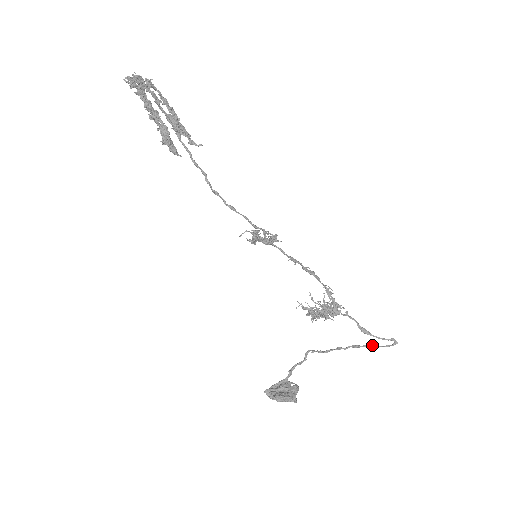
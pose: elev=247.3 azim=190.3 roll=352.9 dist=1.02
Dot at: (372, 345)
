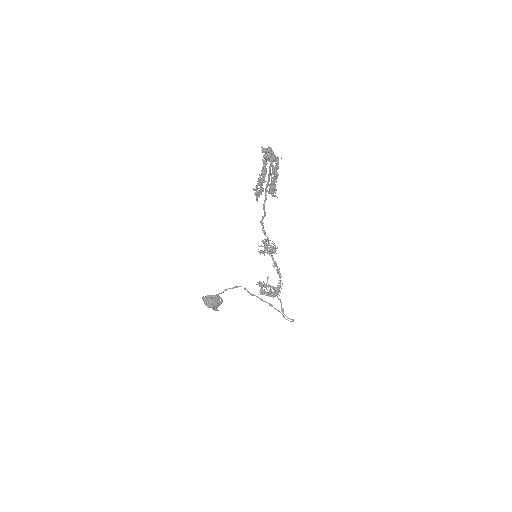
Dot at: occluded
